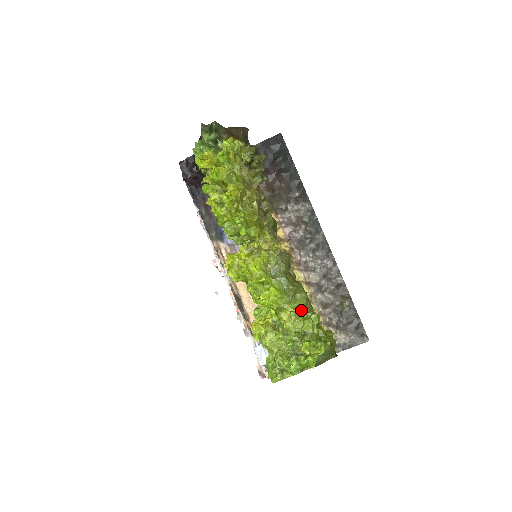
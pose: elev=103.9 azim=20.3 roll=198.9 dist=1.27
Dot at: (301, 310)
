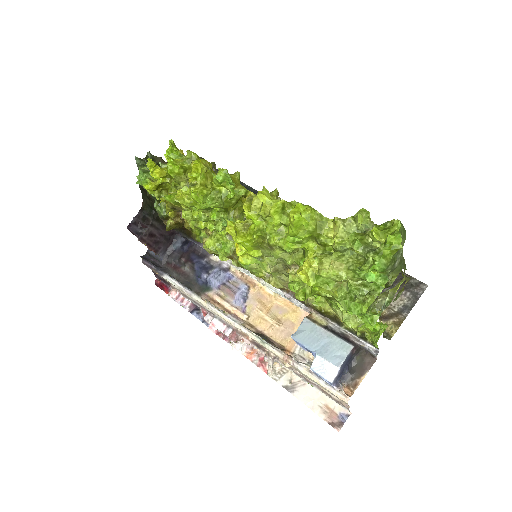
Dot at: occluded
